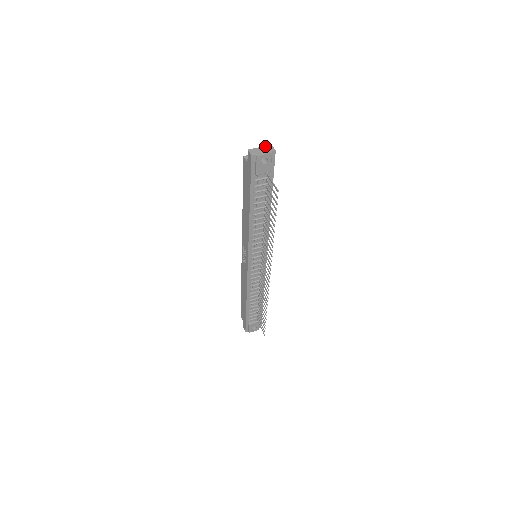
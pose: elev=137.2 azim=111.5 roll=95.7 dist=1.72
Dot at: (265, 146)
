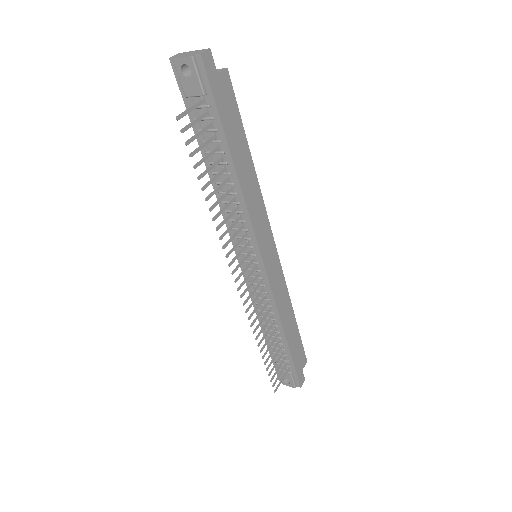
Dot at: occluded
